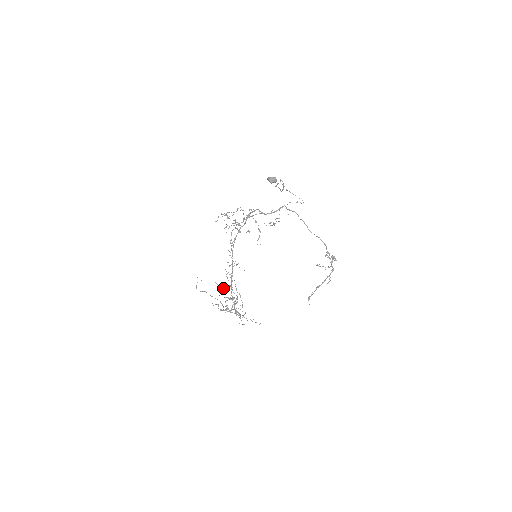
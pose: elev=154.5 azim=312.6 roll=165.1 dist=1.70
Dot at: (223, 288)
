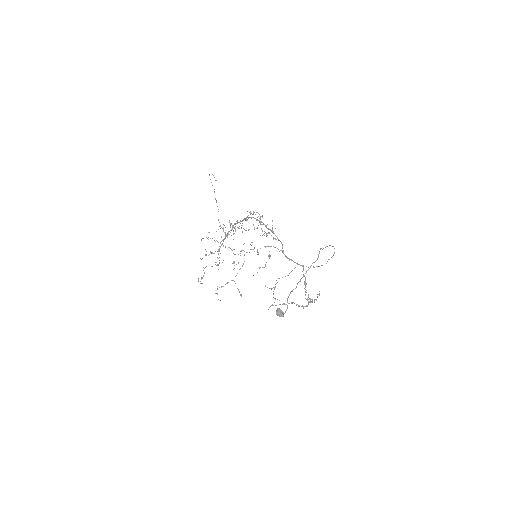
Dot at: occluded
